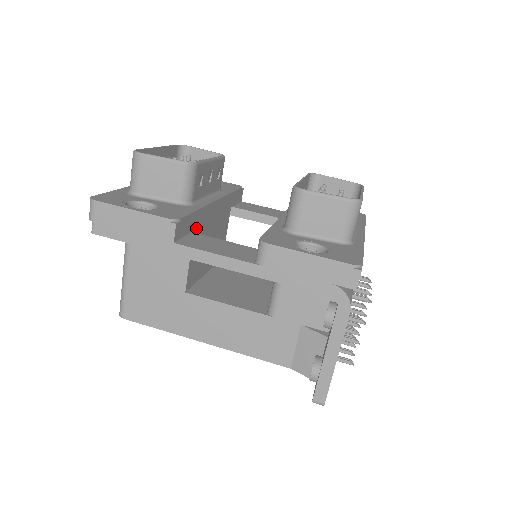
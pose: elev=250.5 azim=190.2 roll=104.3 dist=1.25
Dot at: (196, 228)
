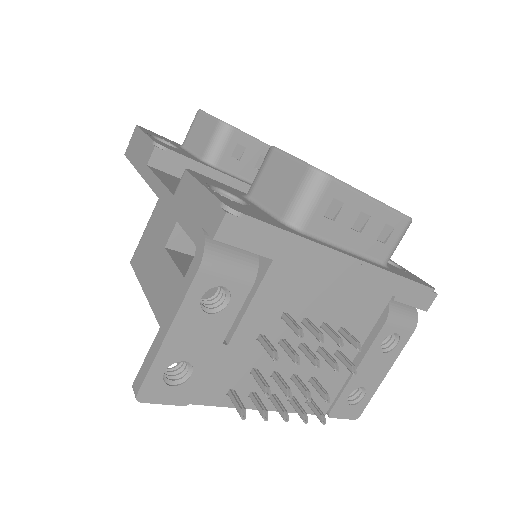
Dot at: occluded
